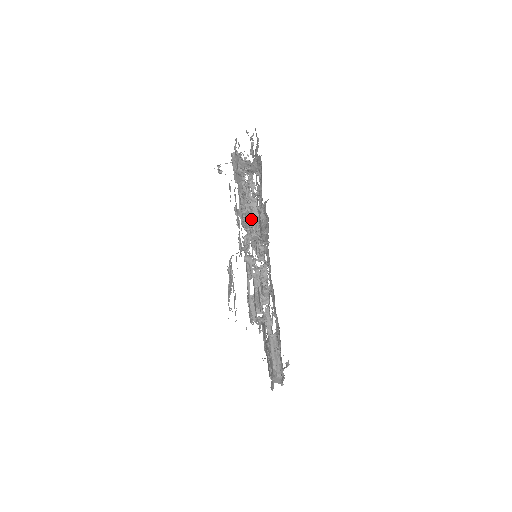
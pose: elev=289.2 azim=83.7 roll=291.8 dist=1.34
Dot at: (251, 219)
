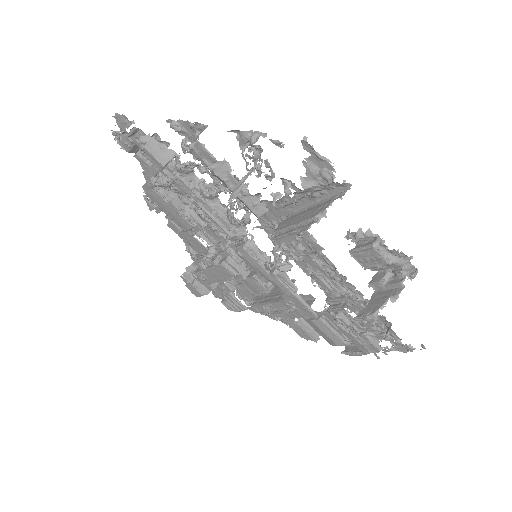
Dot at: (185, 206)
